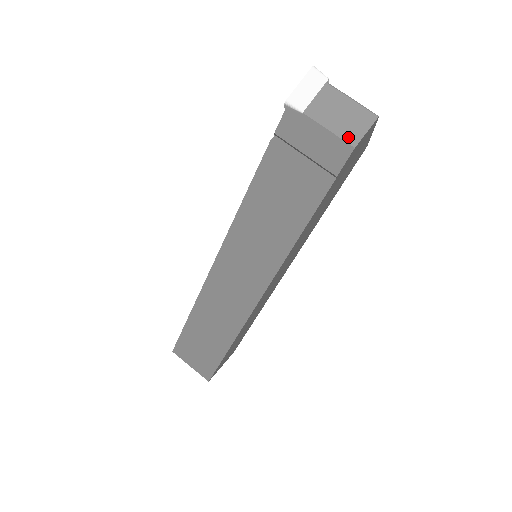
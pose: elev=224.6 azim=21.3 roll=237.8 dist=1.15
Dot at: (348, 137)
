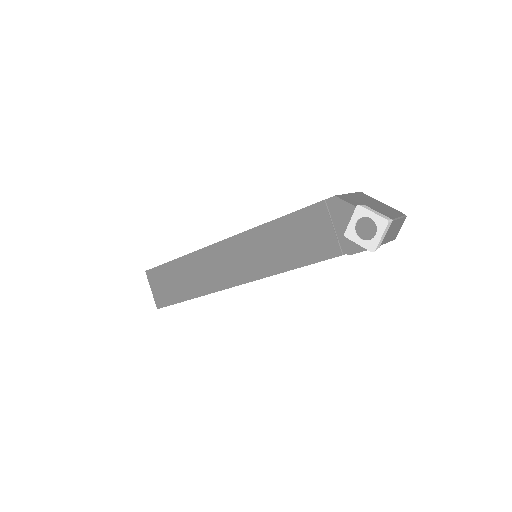
Dot at: (394, 238)
